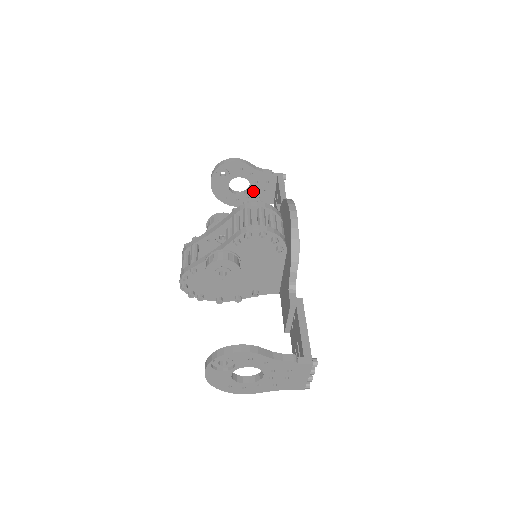
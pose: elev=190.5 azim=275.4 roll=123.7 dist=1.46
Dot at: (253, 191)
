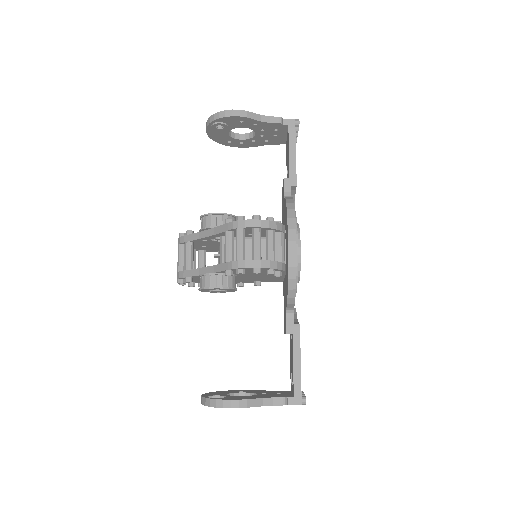
Dot at: (259, 136)
